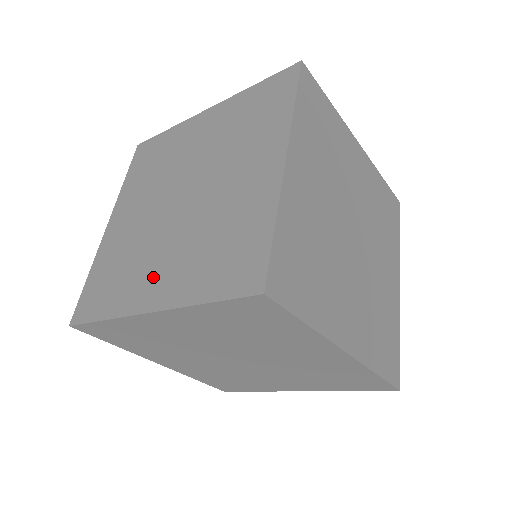
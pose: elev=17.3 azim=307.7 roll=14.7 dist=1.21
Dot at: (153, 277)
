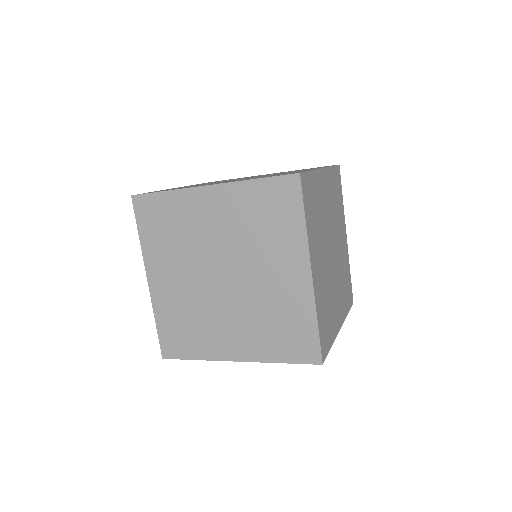
Dot at: (228, 338)
